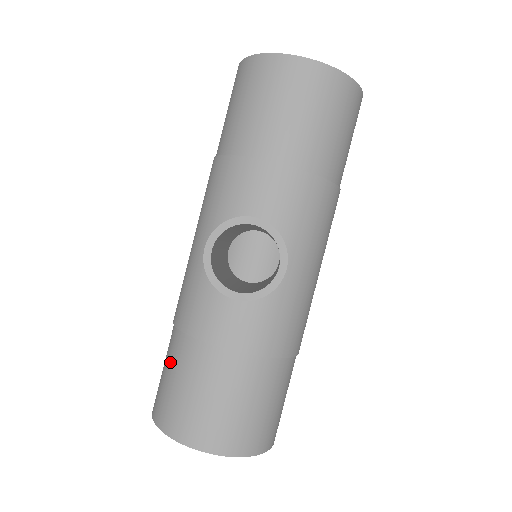
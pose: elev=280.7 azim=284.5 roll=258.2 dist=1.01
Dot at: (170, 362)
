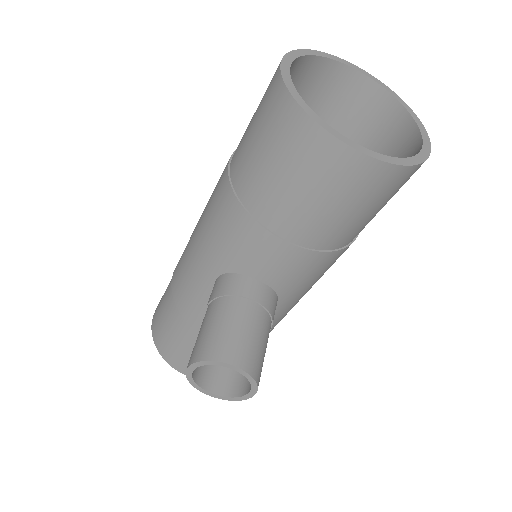
Dot at: (166, 314)
